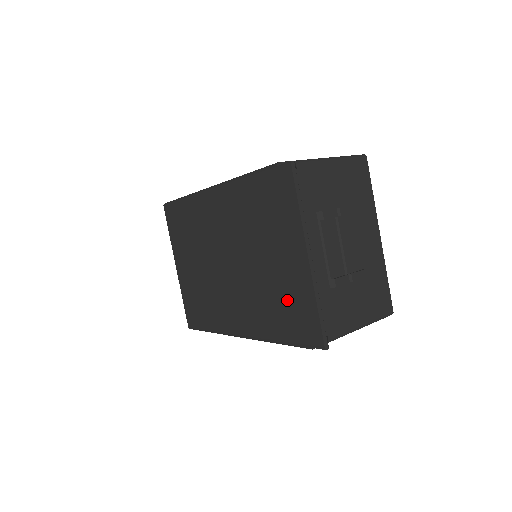
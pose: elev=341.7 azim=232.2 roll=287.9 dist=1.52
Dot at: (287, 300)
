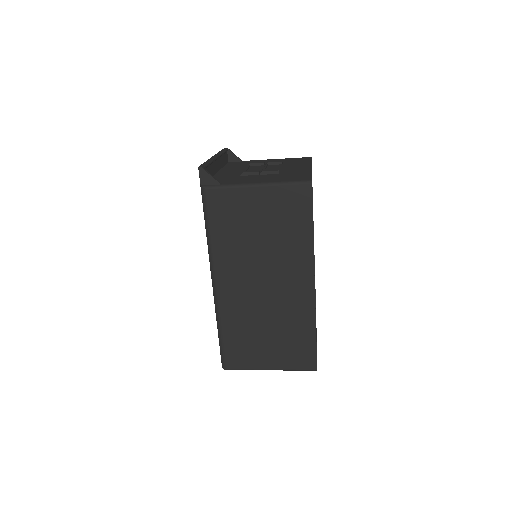
Dot at: occluded
